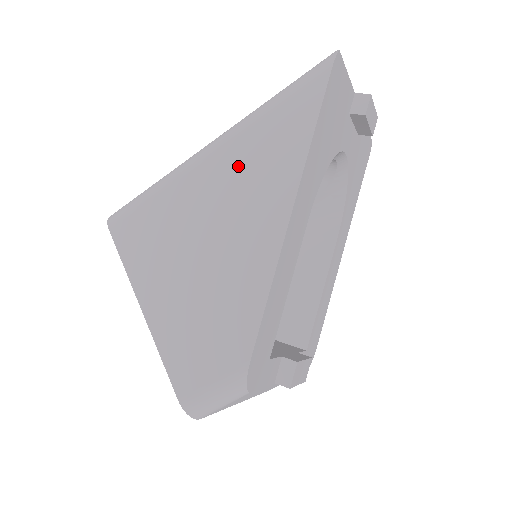
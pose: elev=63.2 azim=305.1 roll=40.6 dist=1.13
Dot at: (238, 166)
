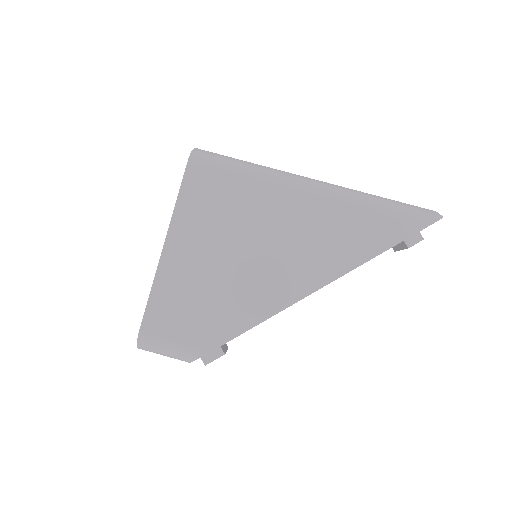
Dot at: (318, 221)
